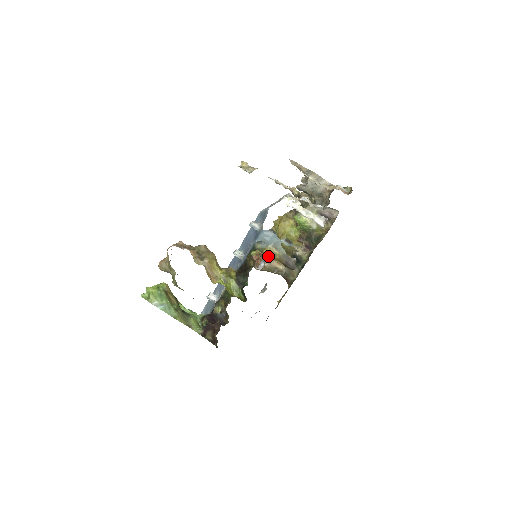
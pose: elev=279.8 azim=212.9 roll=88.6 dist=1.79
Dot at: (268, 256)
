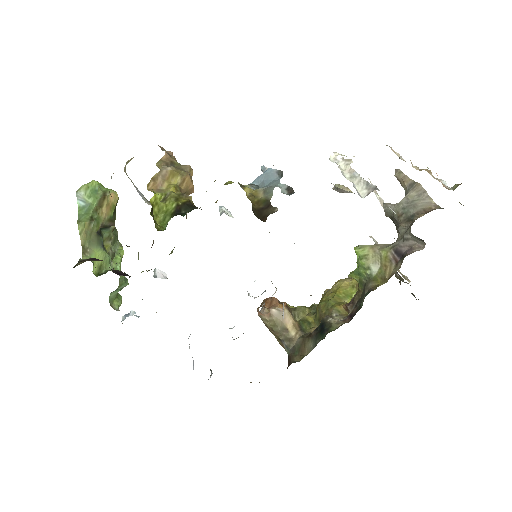
Dot at: (288, 307)
